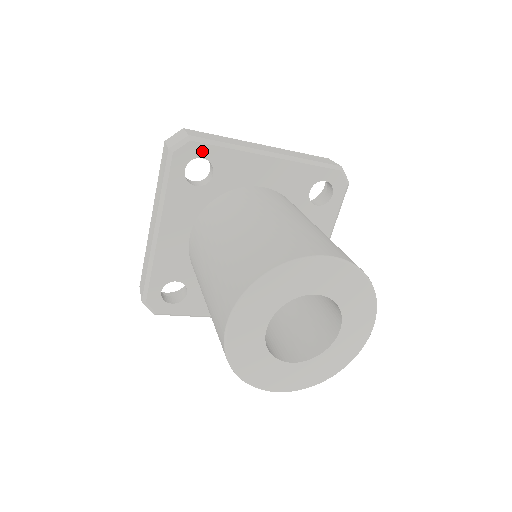
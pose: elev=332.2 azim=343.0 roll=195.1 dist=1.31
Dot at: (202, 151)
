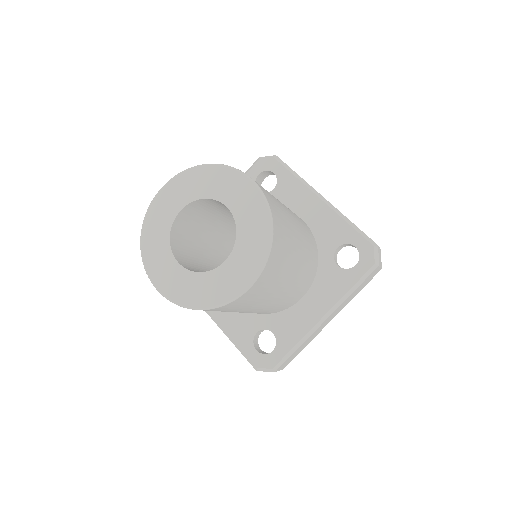
Dot at: (277, 168)
